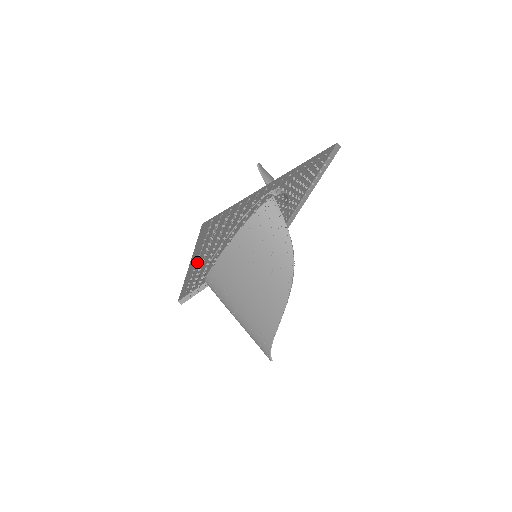
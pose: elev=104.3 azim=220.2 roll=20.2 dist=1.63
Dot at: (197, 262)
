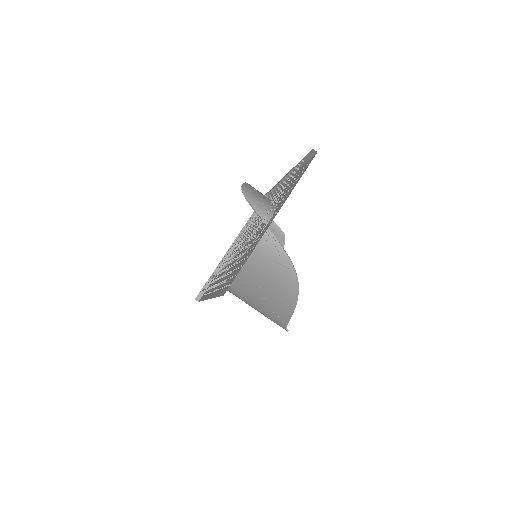
Dot at: (210, 288)
